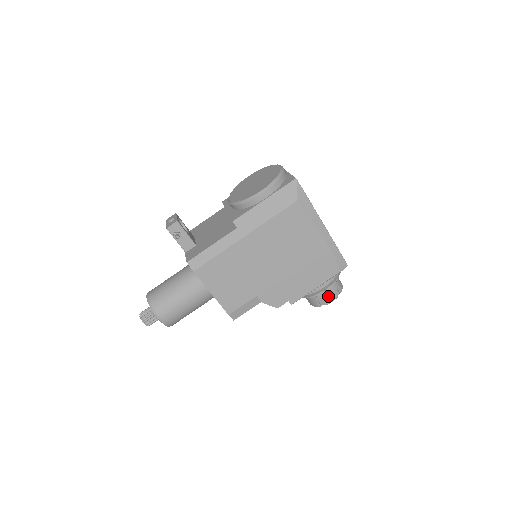
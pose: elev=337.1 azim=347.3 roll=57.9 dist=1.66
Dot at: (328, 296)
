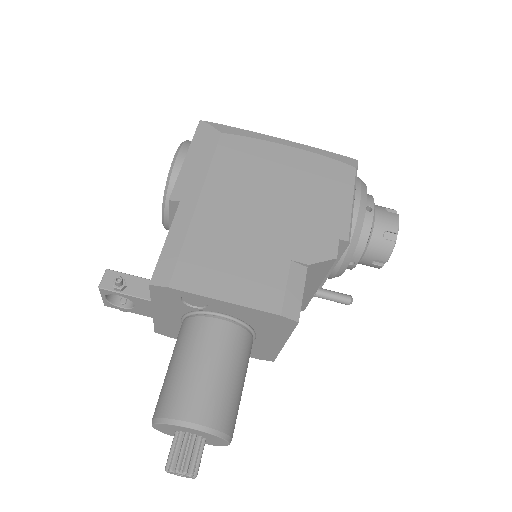
Dot at: (385, 220)
